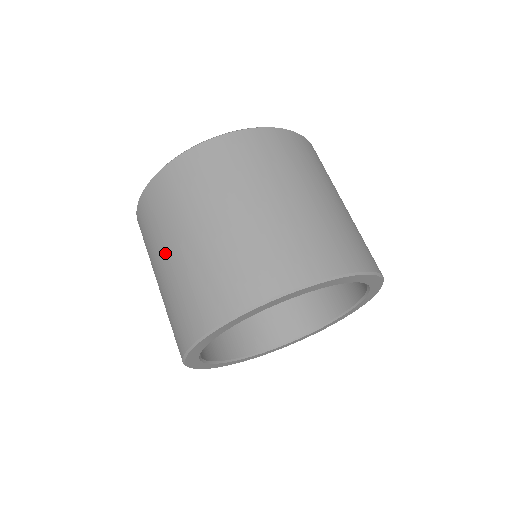
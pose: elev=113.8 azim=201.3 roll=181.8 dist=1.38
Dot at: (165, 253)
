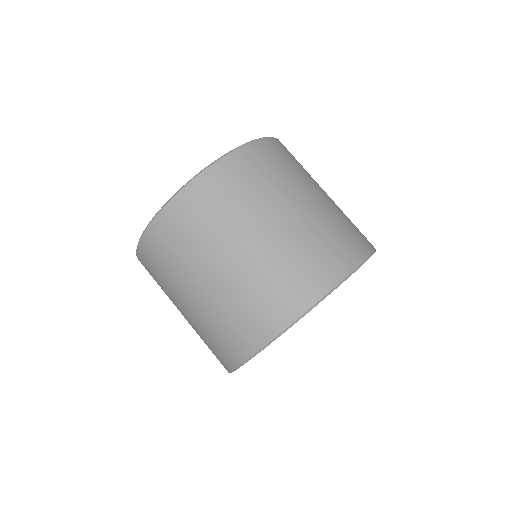
Dot at: occluded
